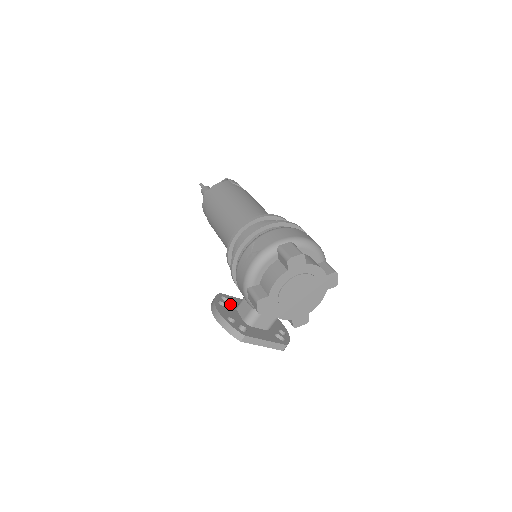
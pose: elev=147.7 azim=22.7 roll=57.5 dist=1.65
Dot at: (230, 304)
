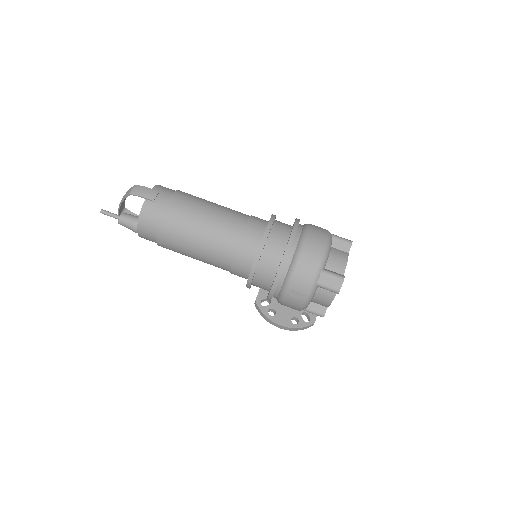
Dot at: (272, 303)
